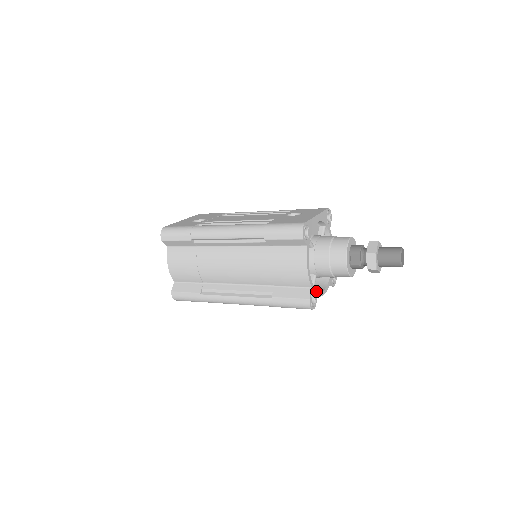
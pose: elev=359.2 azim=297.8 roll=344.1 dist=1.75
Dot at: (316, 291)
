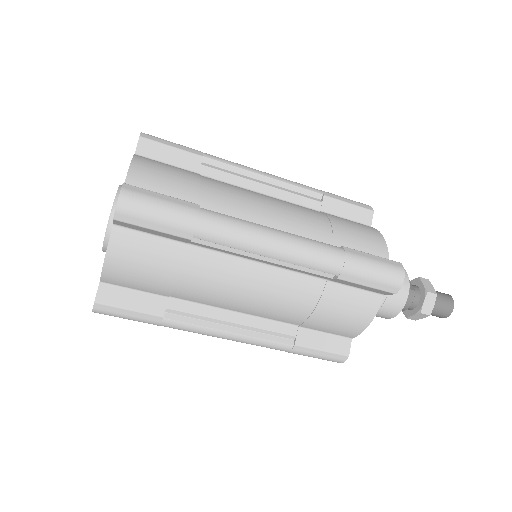
Dot at: occluded
